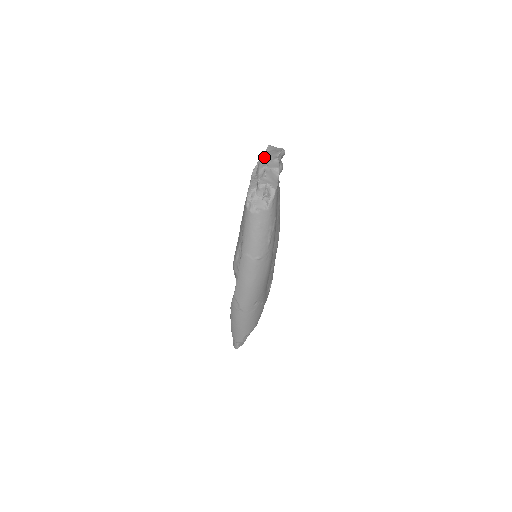
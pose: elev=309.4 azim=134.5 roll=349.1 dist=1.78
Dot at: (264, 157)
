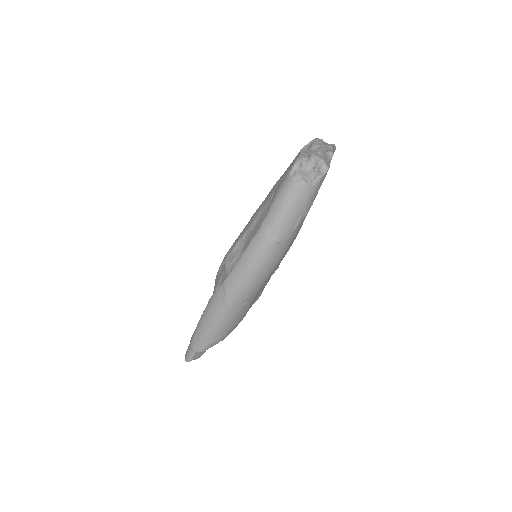
Dot at: (319, 139)
